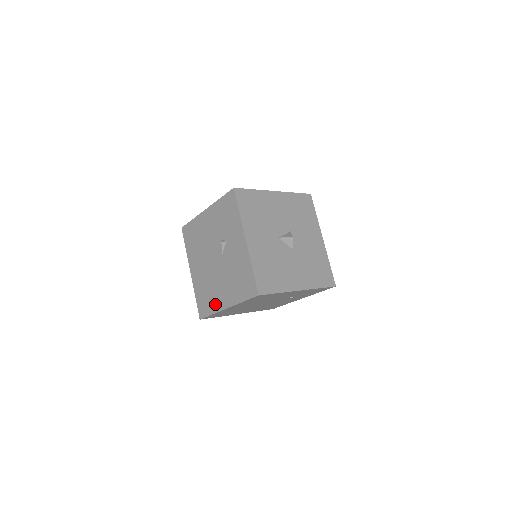
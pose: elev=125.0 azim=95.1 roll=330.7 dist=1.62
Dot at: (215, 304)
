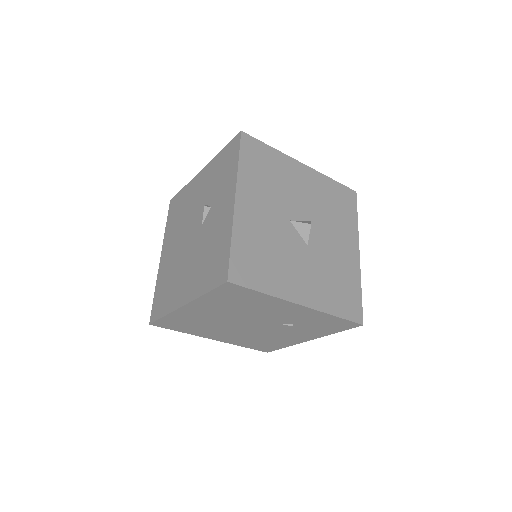
Dot at: (172, 300)
